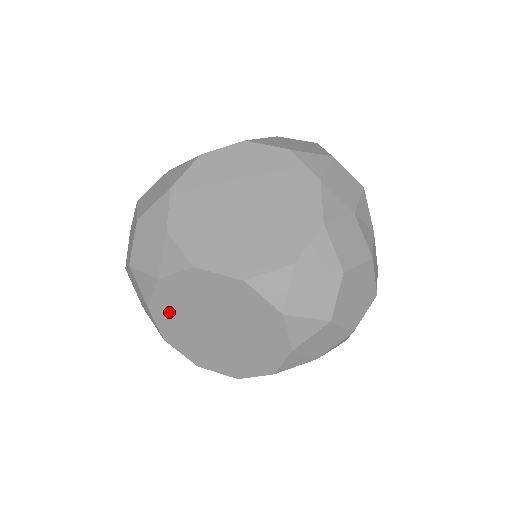
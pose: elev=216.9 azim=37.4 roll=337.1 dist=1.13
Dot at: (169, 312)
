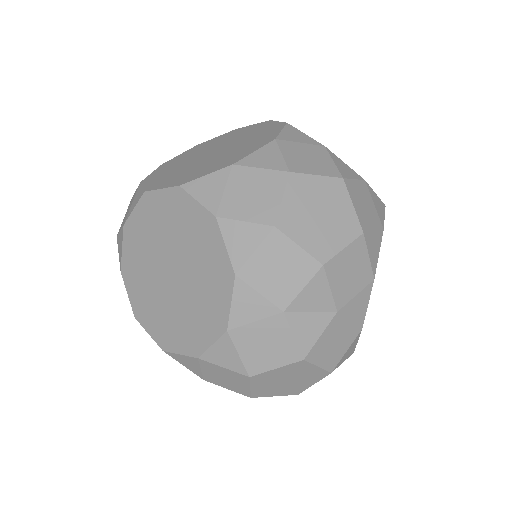
Dot at: occluded
